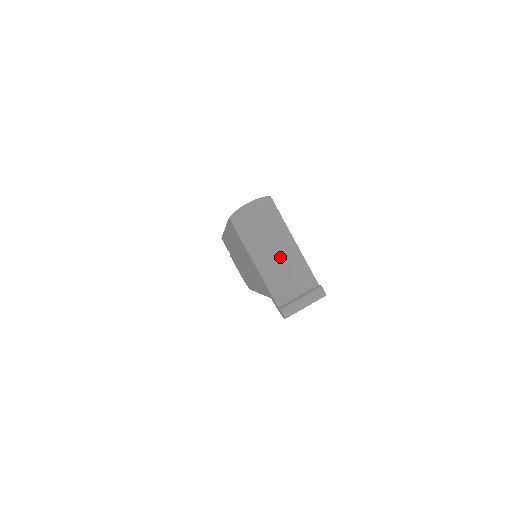
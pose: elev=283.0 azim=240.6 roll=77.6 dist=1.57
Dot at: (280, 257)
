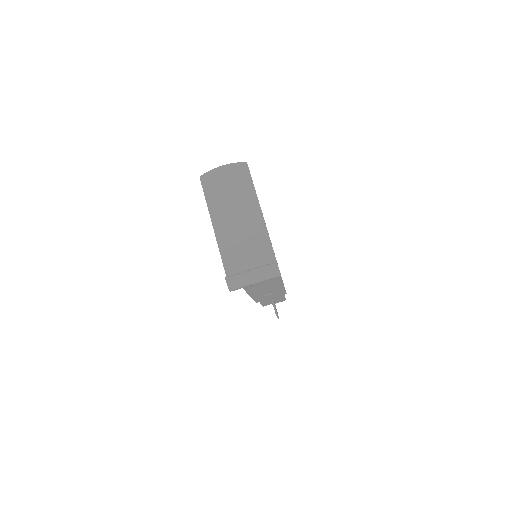
Dot at: (242, 225)
